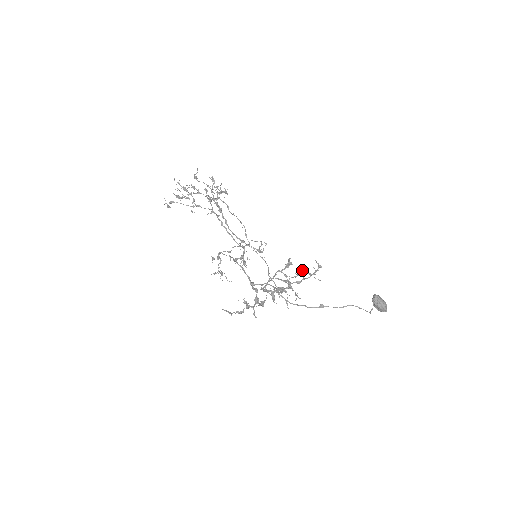
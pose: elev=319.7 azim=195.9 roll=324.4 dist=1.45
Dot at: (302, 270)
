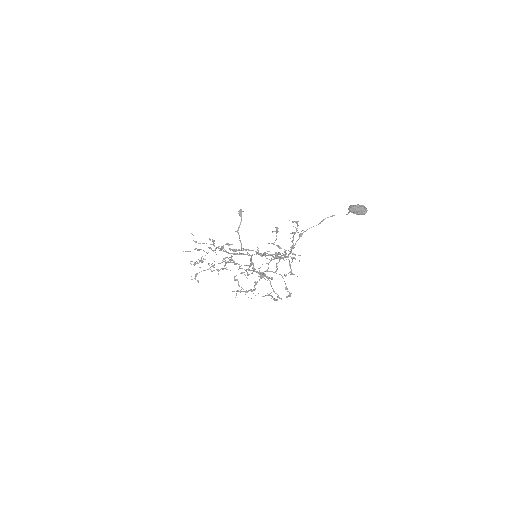
Dot at: (277, 228)
